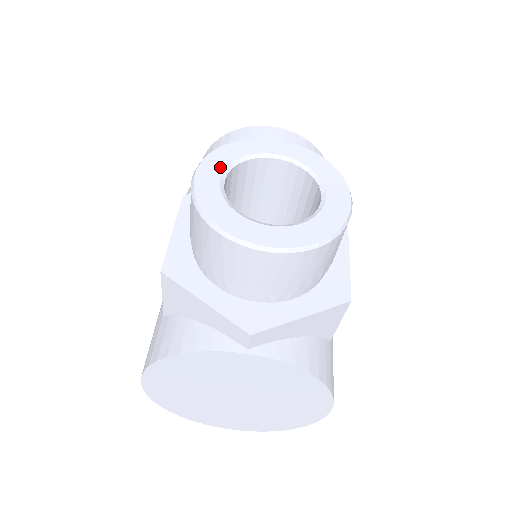
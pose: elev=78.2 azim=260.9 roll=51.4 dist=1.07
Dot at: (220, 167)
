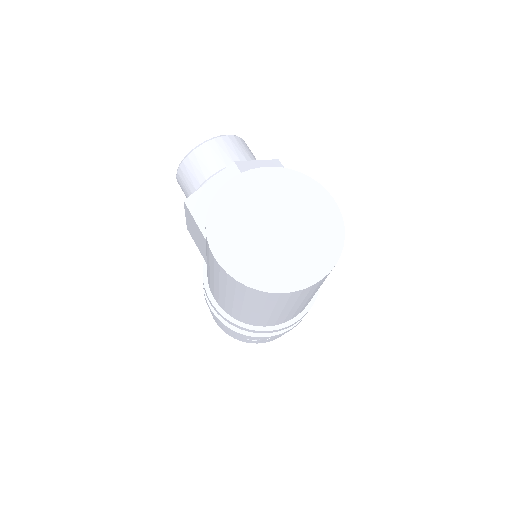
Dot at: occluded
